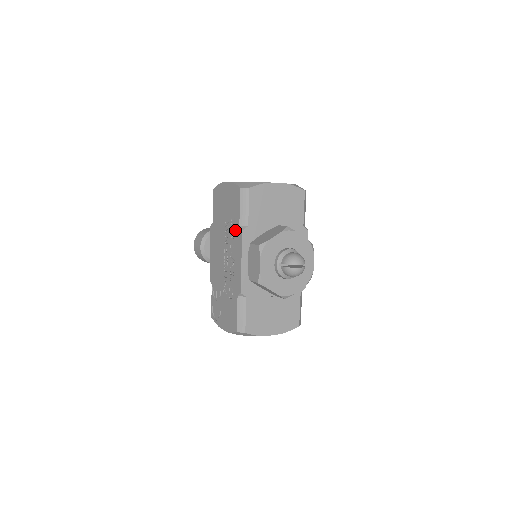
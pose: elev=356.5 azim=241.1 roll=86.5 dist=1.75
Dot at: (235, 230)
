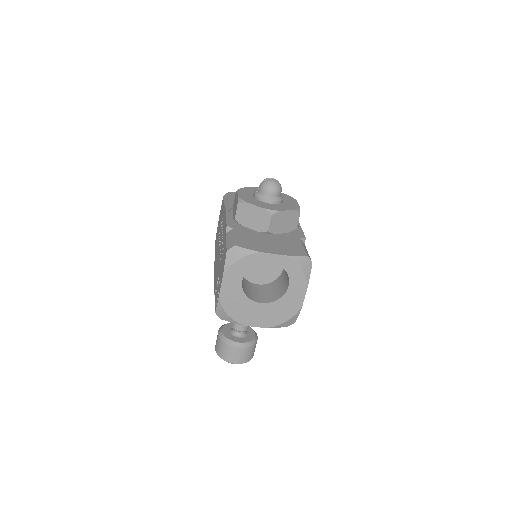
Dot at: (222, 216)
